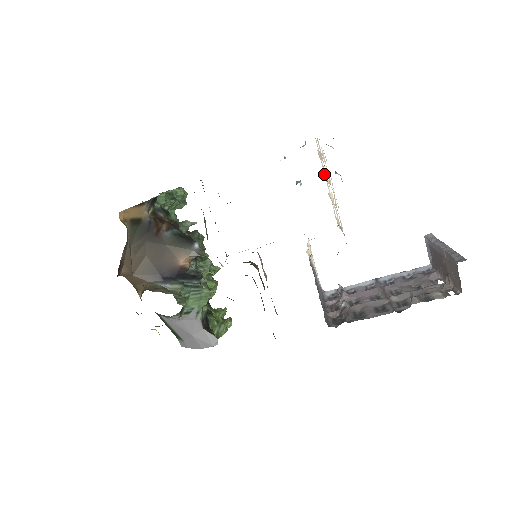
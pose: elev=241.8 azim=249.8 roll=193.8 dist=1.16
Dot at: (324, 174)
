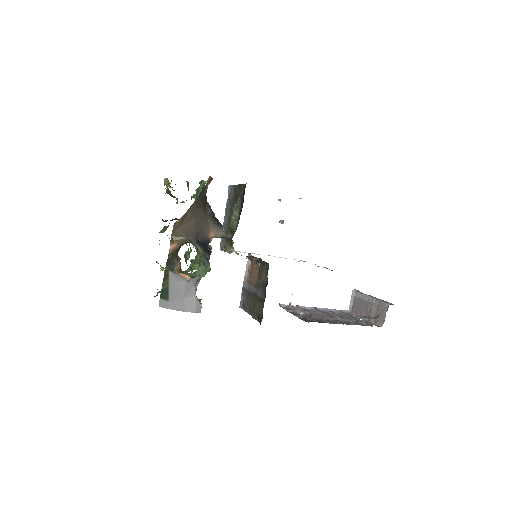
Dot at: occluded
